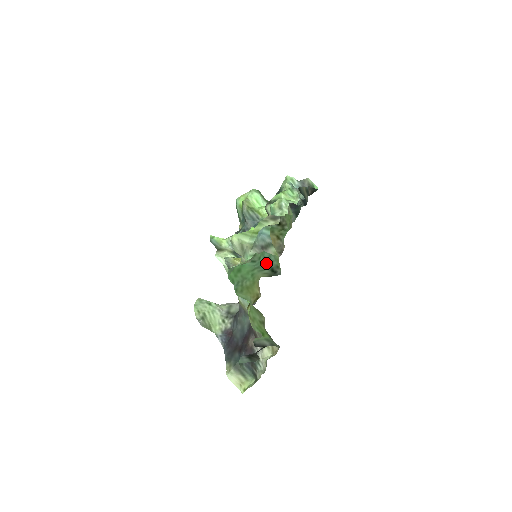
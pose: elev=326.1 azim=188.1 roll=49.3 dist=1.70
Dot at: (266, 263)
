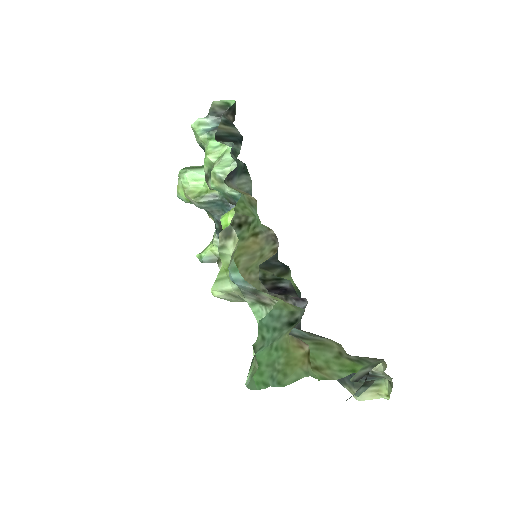
Dot at: (276, 328)
